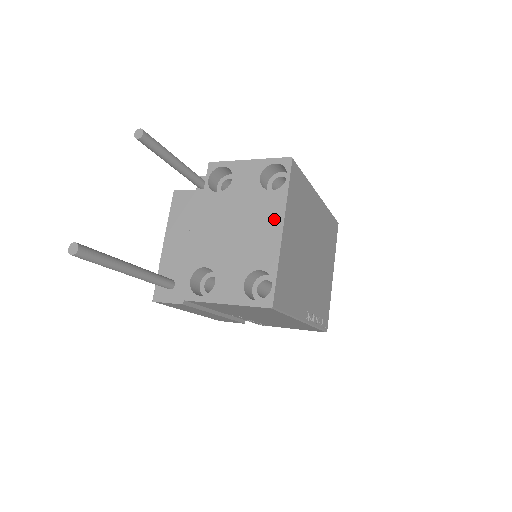
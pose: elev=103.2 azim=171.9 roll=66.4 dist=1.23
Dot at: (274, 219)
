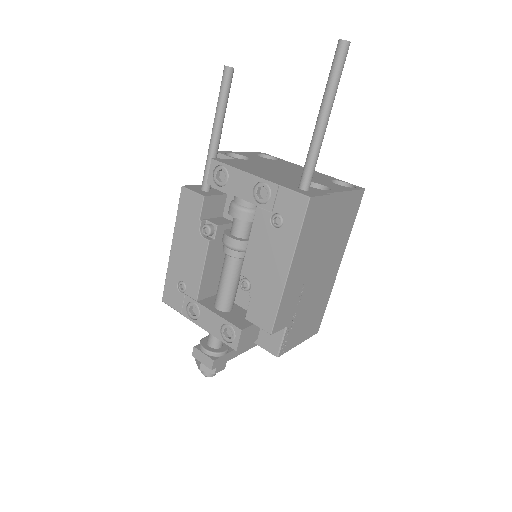
Dot at: (299, 167)
